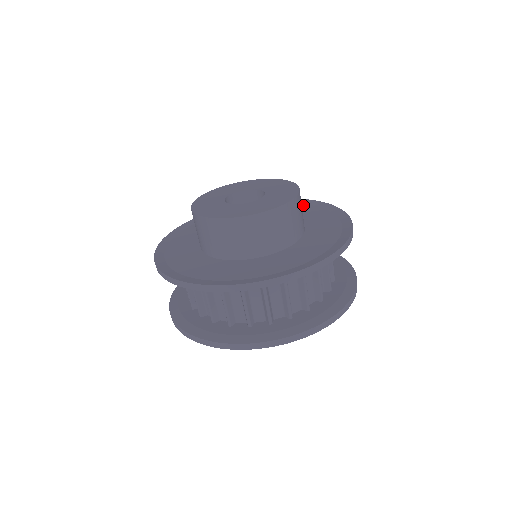
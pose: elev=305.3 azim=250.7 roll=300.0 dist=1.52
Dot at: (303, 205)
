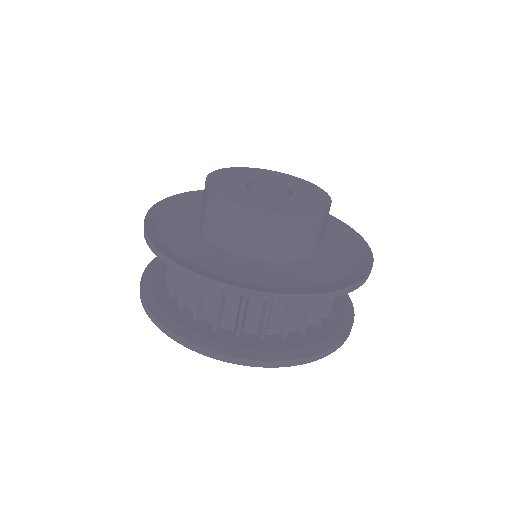
Dot at: occluded
